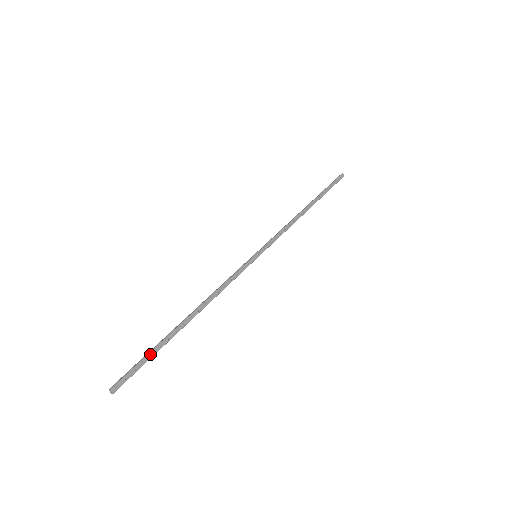
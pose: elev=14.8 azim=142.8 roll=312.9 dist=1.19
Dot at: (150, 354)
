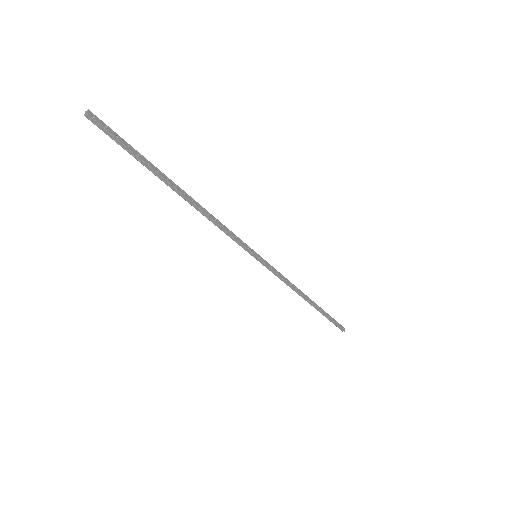
Dot at: (137, 152)
